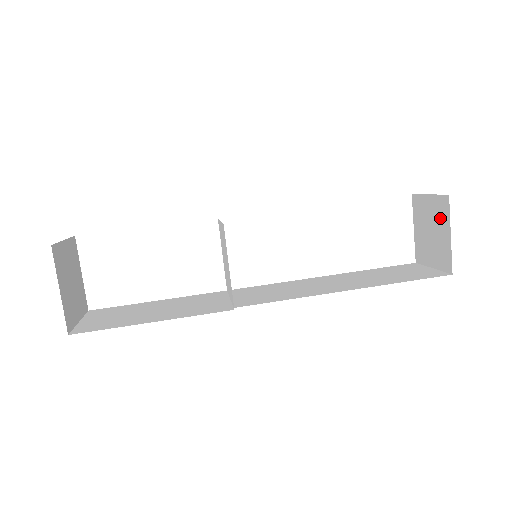
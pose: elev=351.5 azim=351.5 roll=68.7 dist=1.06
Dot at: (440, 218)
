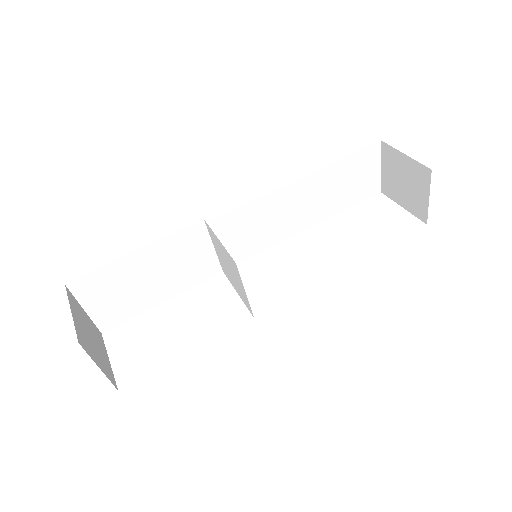
Dot at: (394, 162)
